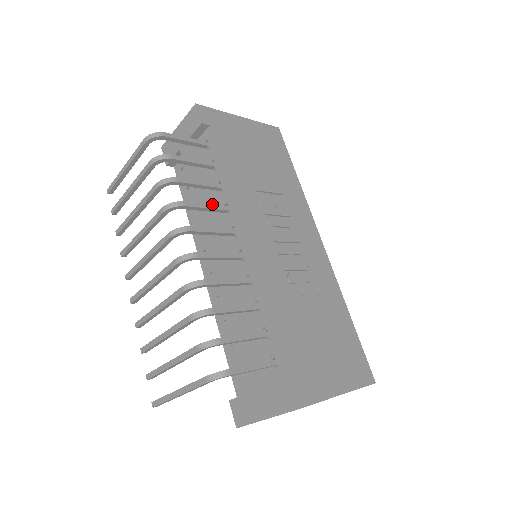
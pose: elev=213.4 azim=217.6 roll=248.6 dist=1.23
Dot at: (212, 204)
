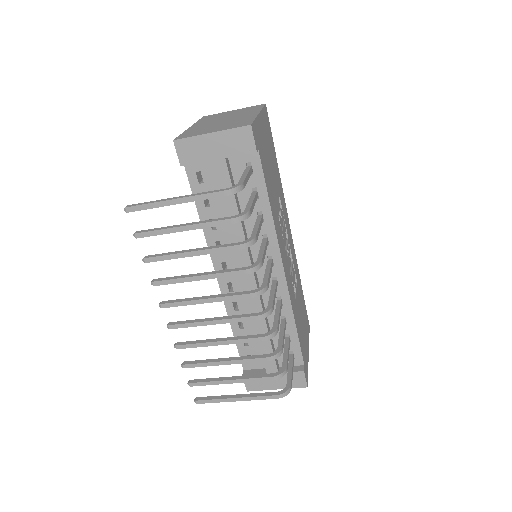
Dot at: (265, 245)
